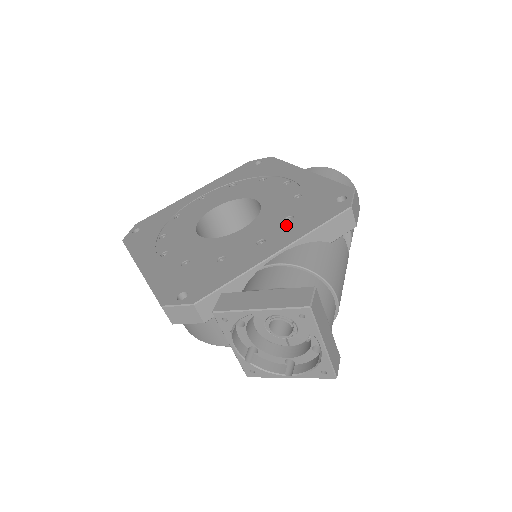
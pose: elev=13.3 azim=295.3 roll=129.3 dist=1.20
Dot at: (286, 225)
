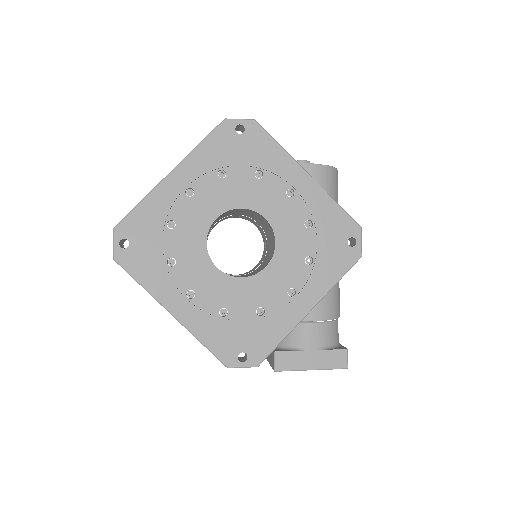
Dot at: (309, 271)
